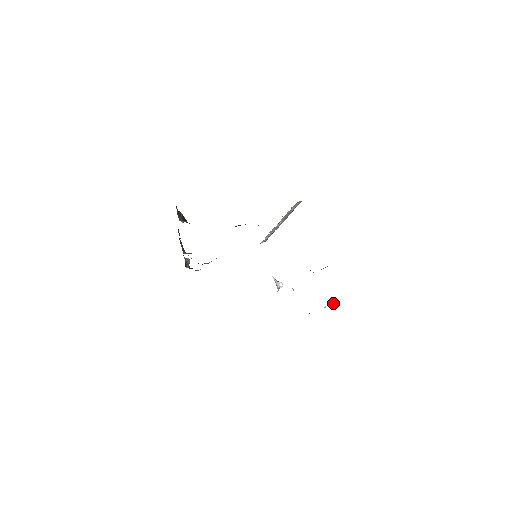
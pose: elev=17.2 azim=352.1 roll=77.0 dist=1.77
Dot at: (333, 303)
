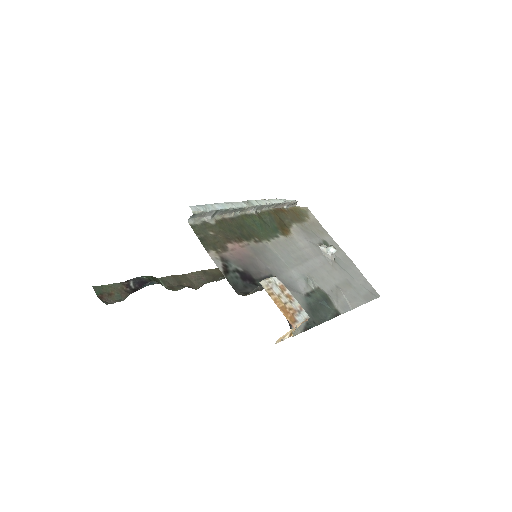
Dot at: occluded
